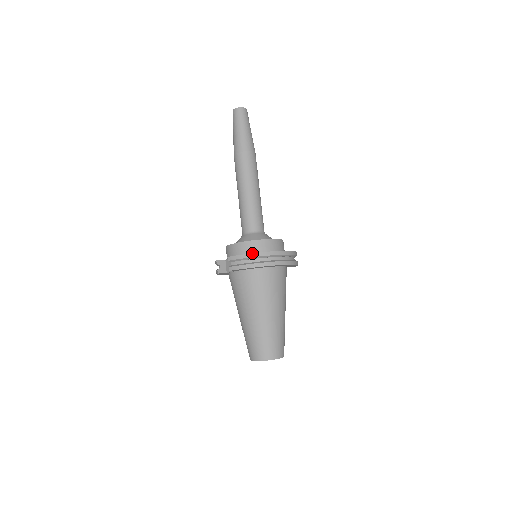
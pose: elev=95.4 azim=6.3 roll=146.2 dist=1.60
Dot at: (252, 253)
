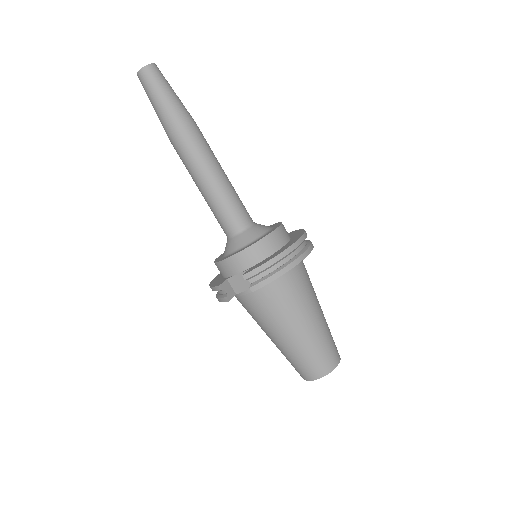
Dot at: (275, 256)
